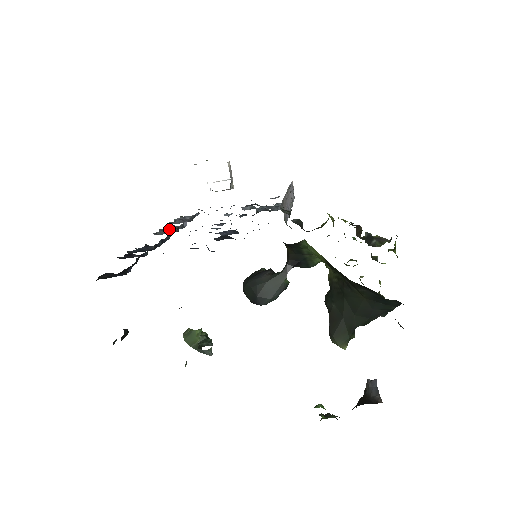
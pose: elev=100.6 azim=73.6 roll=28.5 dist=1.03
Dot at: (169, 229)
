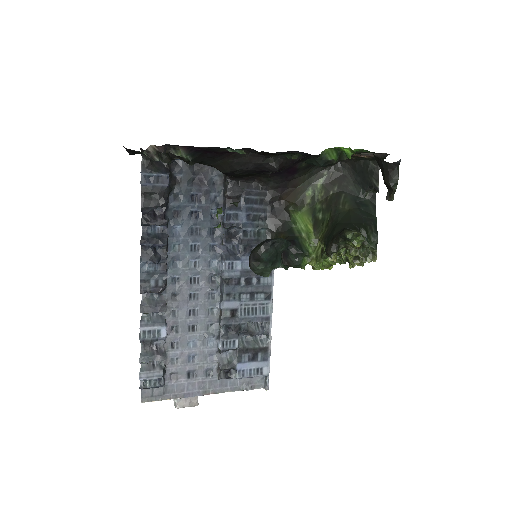
Dot at: (159, 299)
